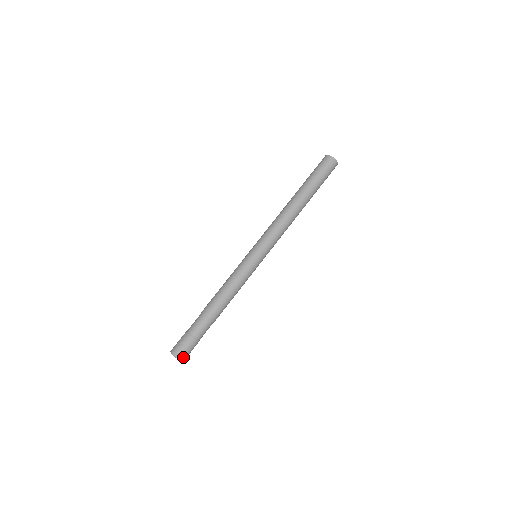
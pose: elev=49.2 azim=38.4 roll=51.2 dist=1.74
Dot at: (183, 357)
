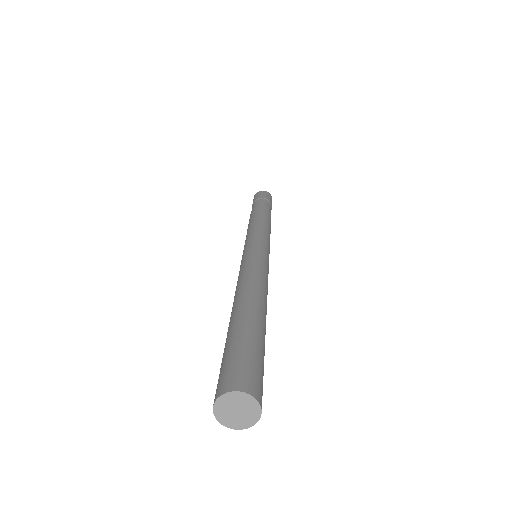
Dot at: occluded
